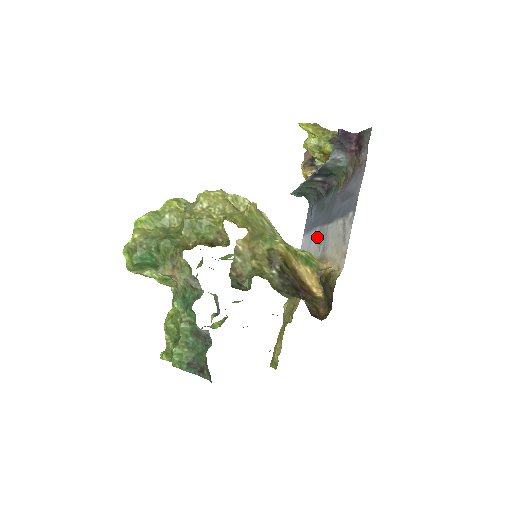
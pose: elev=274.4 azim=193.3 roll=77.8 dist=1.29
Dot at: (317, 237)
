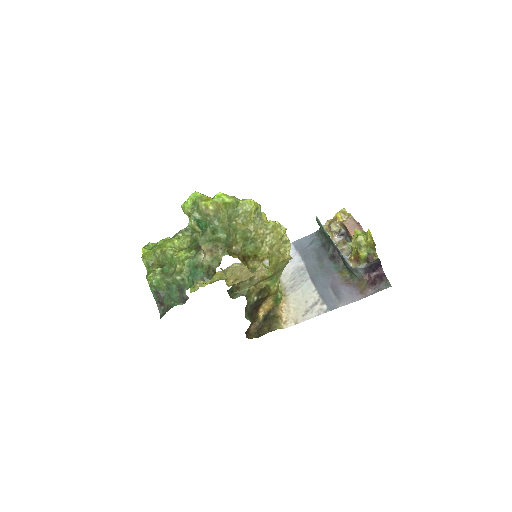
Dot at: (297, 268)
